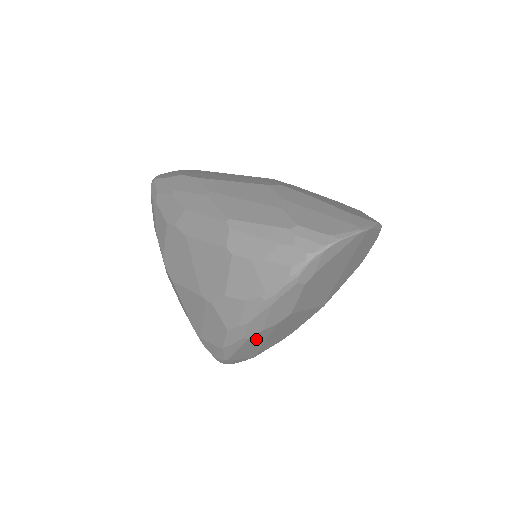
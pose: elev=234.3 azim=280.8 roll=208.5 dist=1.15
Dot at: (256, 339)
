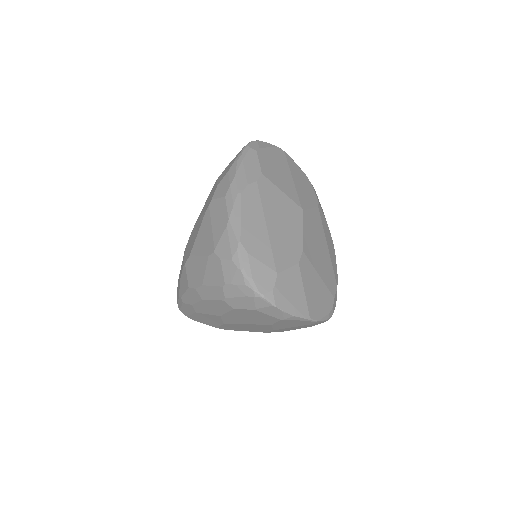
Dot at: (251, 204)
